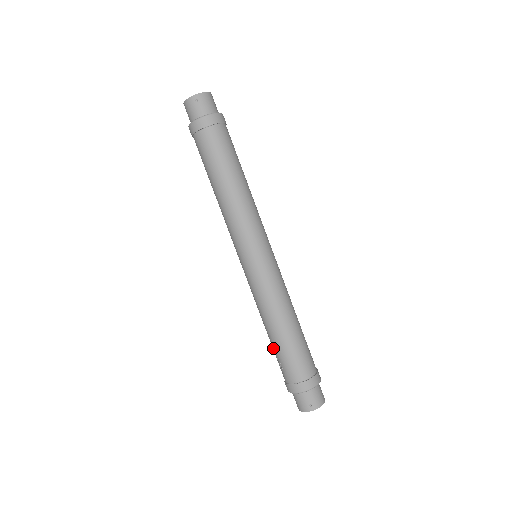
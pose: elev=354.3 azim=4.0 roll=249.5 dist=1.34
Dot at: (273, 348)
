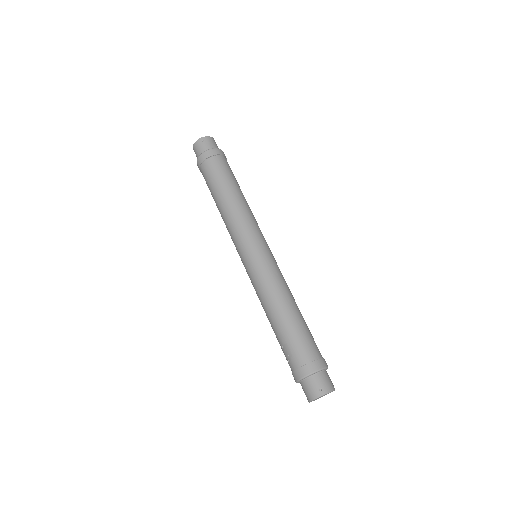
Dot at: (277, 336)
